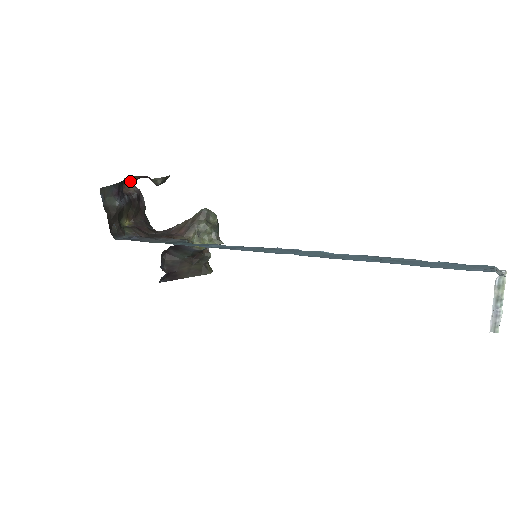
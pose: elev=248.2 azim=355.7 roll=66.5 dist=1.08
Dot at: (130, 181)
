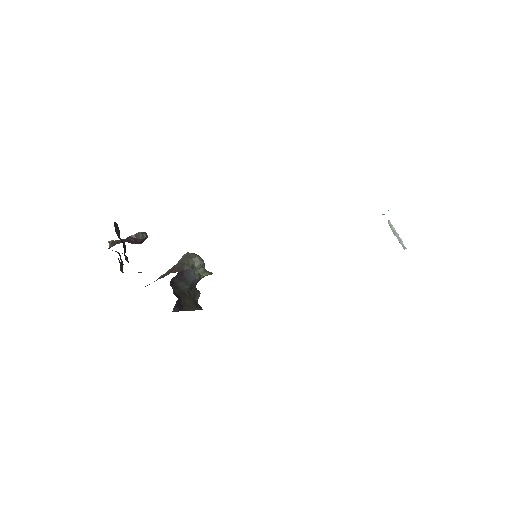
Dot at: (109, 245)
